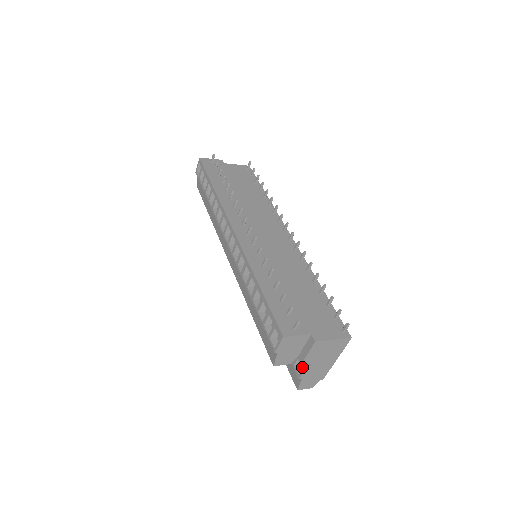
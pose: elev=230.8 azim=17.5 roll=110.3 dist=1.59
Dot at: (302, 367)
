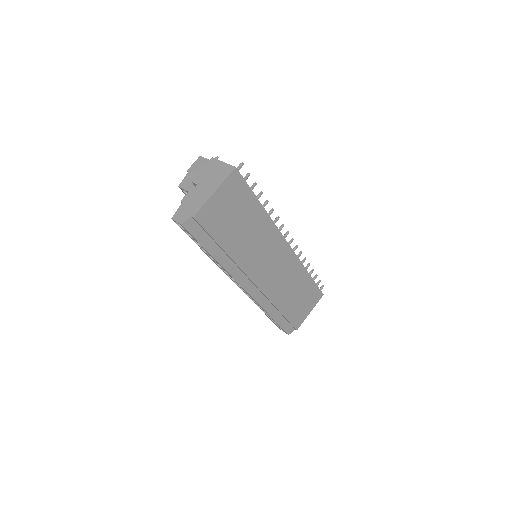
Dot at: occluded
